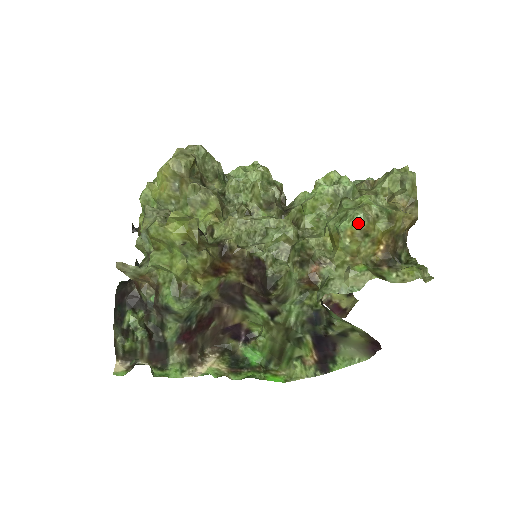
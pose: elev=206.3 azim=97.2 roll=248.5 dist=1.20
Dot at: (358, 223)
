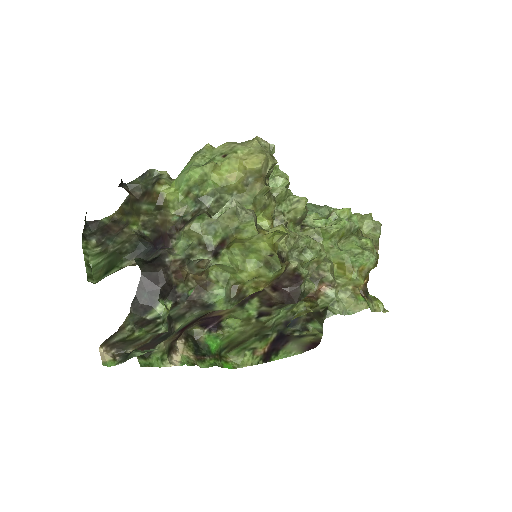
Dot at: (370, 264)
